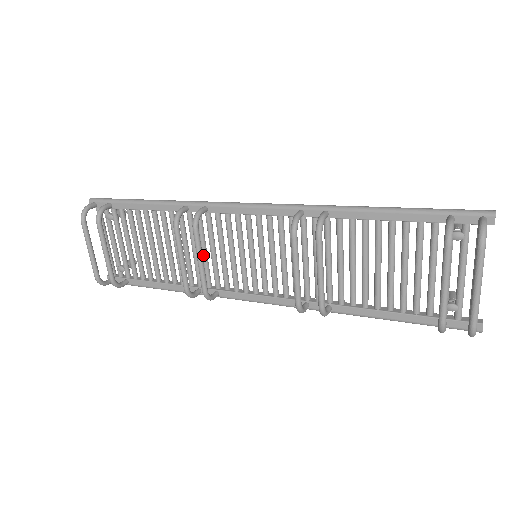
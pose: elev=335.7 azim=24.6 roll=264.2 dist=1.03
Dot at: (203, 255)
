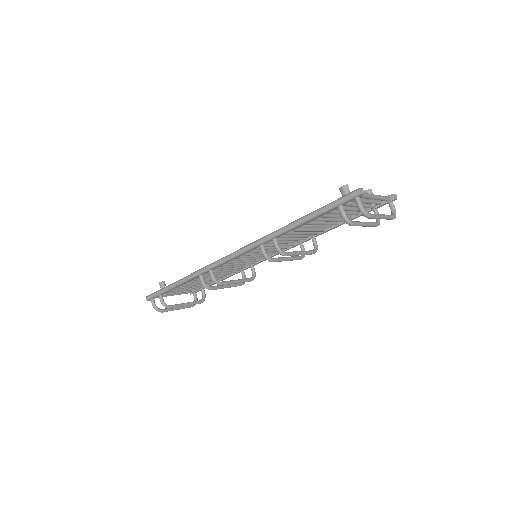
Dot at: occluded
